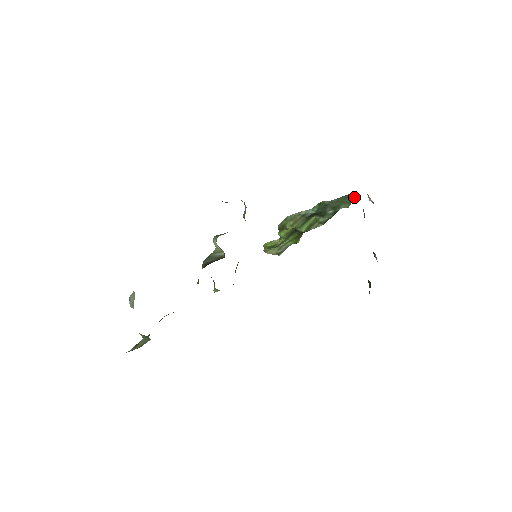
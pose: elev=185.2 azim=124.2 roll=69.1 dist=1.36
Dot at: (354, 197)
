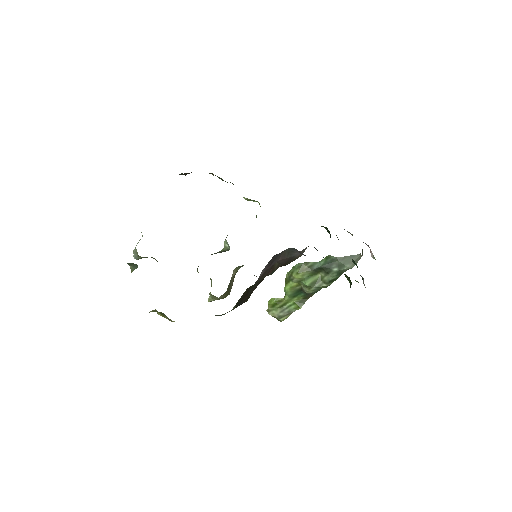
Dot at: (359, 259)
